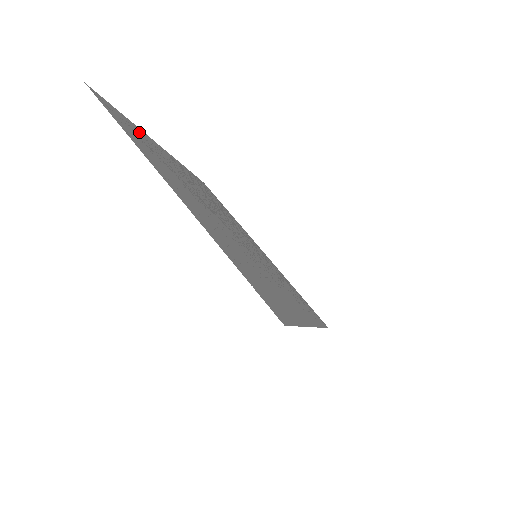
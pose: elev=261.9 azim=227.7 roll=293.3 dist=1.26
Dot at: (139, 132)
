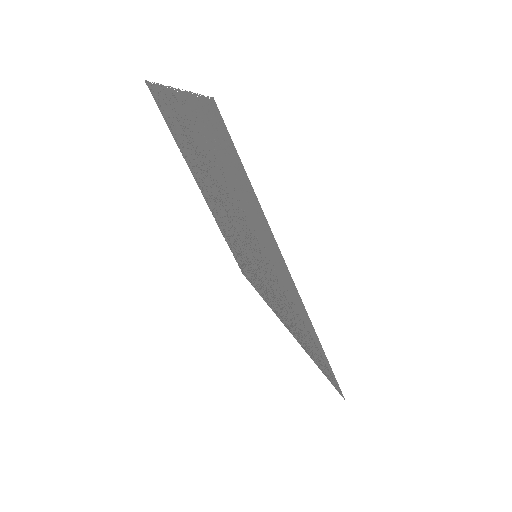
Dot at: (178, 142)
